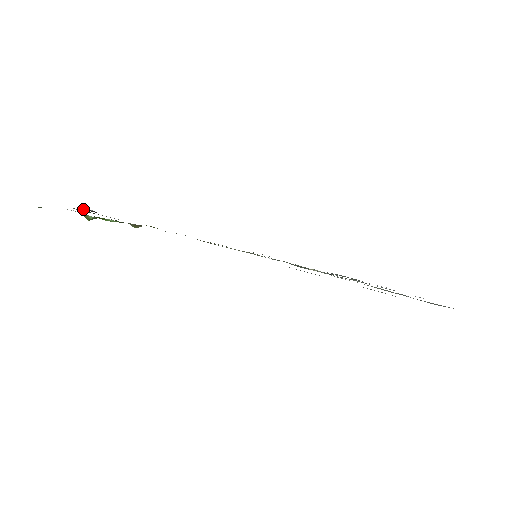
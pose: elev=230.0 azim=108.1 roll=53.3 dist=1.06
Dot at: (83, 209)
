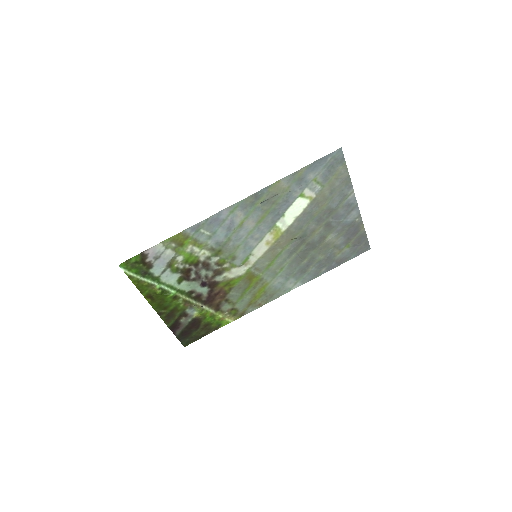
Dot at: (175, 335)
